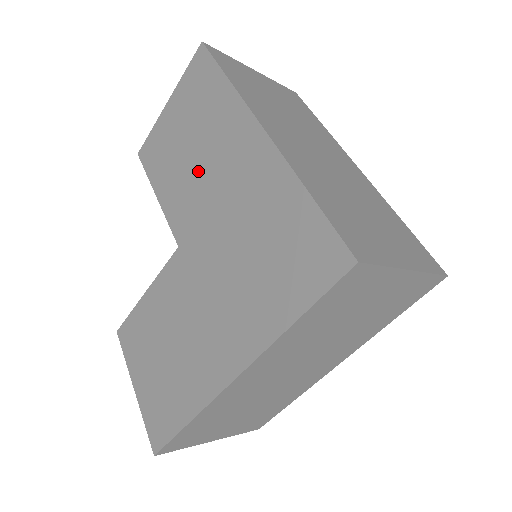
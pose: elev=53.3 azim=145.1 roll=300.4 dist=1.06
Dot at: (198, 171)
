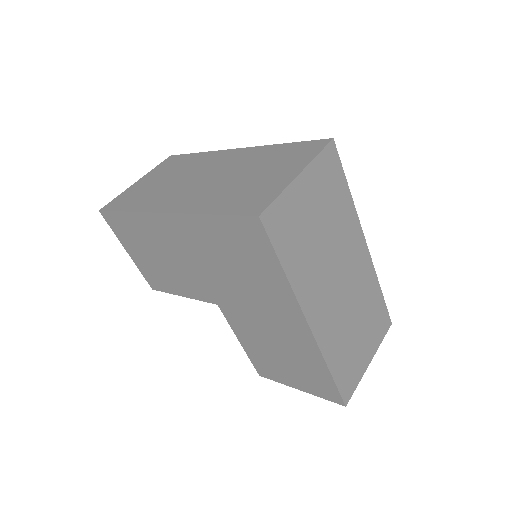
Dot at: (175, 264)
